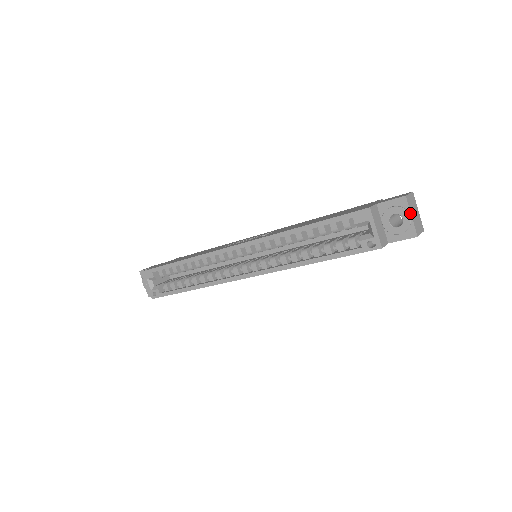
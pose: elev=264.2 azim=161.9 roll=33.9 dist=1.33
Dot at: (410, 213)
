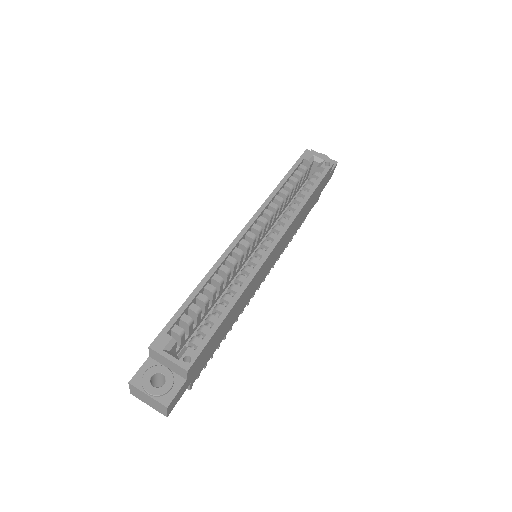
Dot at: (322, 155)
